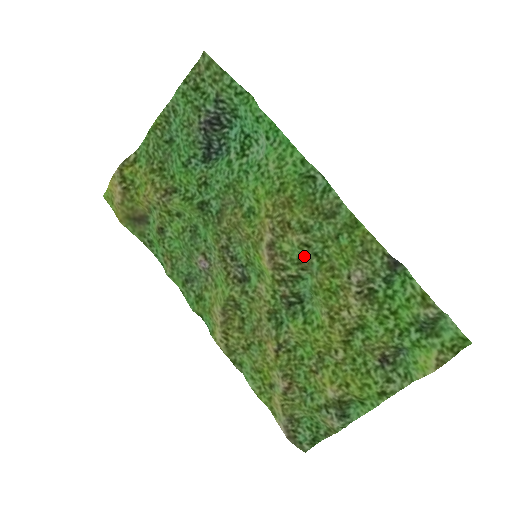
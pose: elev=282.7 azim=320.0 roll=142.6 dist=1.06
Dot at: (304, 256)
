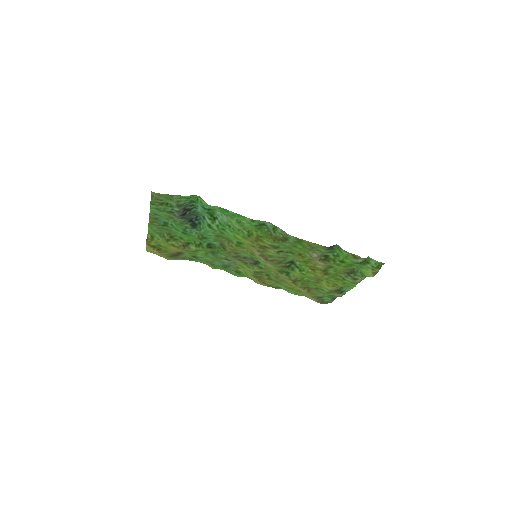
Dot at: (282, 256)
